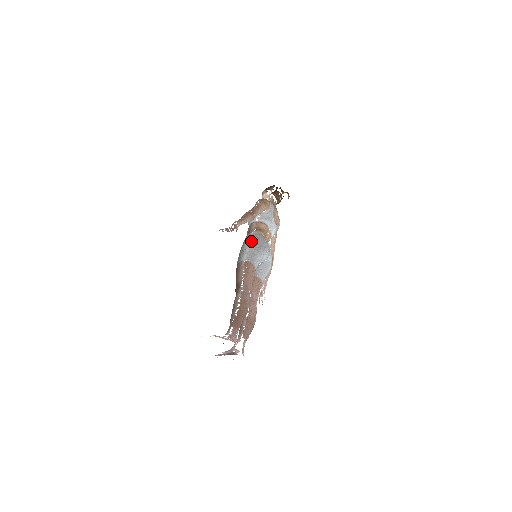
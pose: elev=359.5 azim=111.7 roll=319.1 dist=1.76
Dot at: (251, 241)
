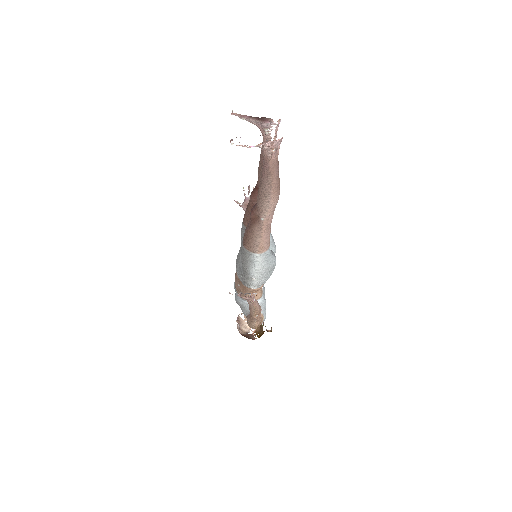
Dot at: occluded
